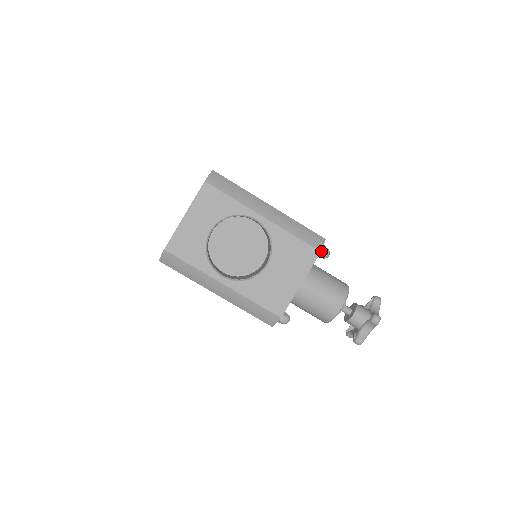
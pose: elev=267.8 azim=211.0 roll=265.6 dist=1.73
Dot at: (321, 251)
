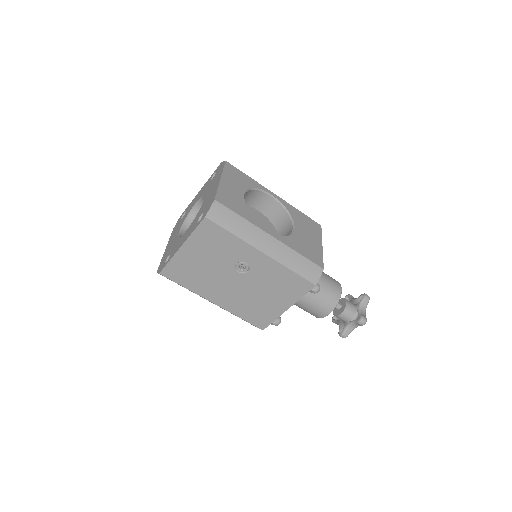
Dot at: occluded
